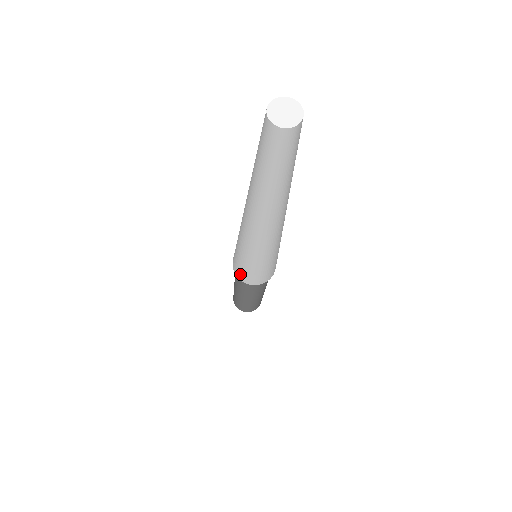
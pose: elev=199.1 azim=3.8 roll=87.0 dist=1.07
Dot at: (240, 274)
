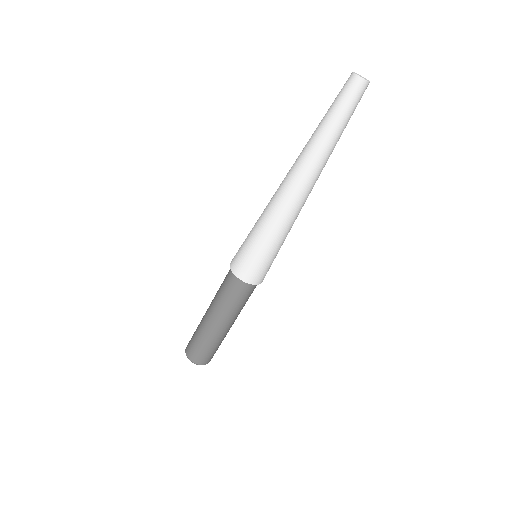
Dot at: (256, 274)
